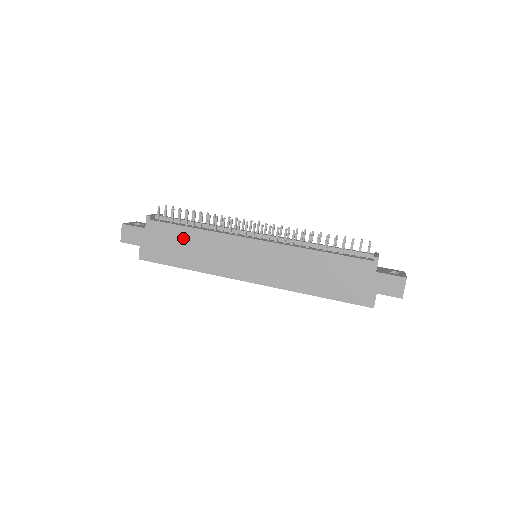
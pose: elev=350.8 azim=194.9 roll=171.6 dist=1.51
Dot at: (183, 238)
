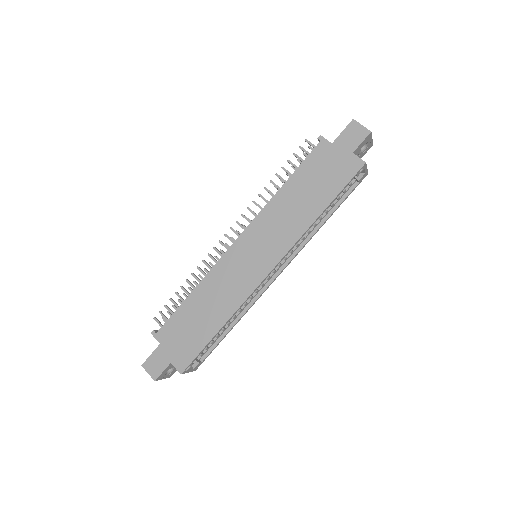
Dot at: (192, 311)
